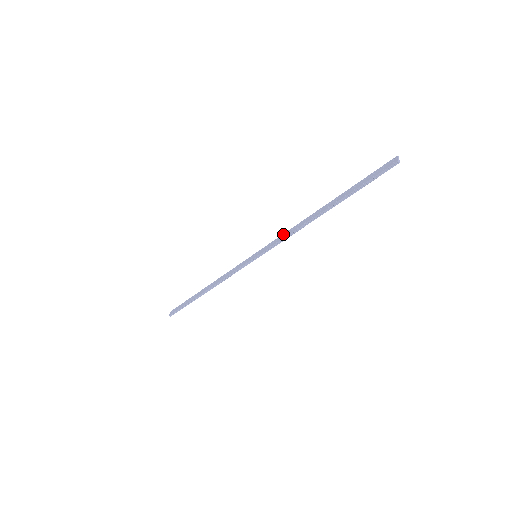
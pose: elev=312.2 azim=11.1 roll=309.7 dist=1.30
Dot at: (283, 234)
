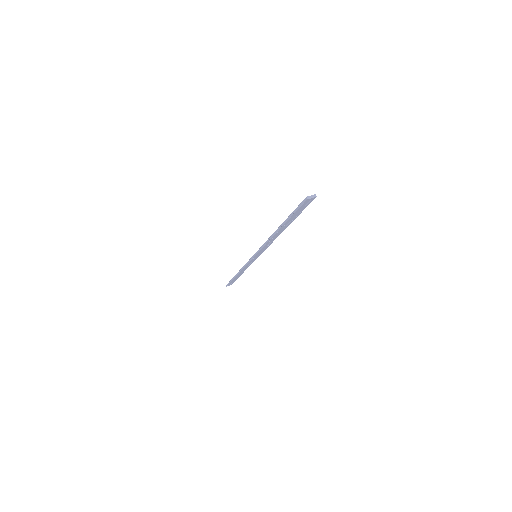
Dot at: occluded
